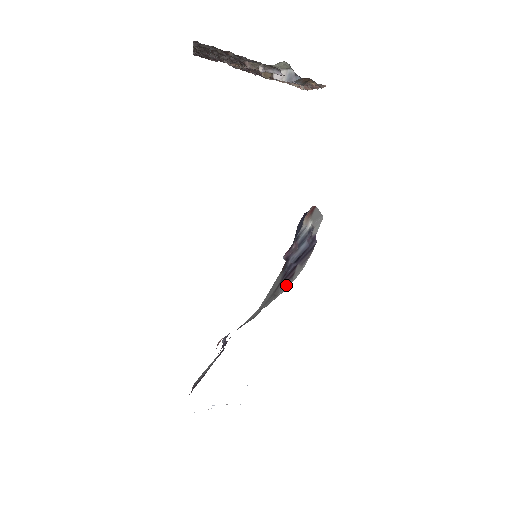
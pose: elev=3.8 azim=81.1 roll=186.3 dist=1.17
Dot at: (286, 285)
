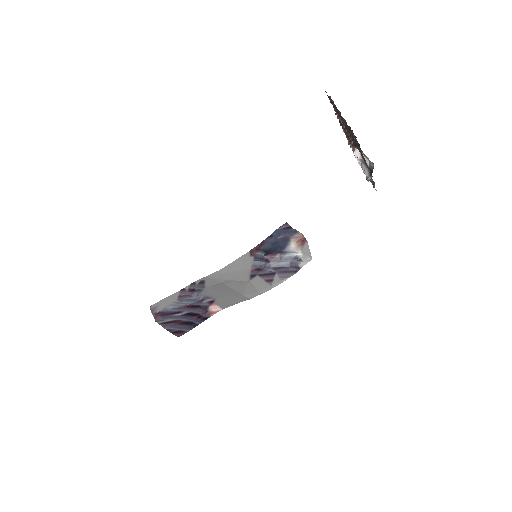
Dot at: (266, 287)
